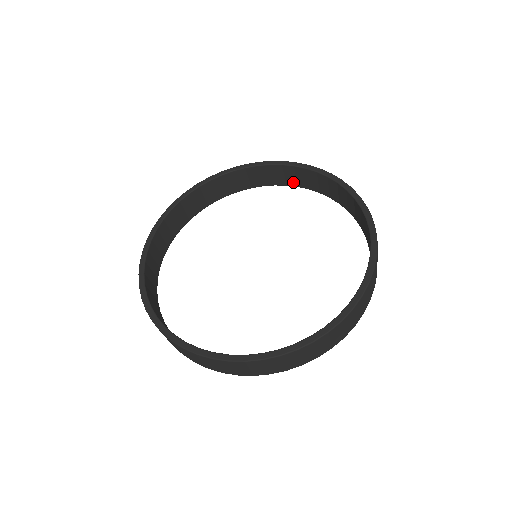
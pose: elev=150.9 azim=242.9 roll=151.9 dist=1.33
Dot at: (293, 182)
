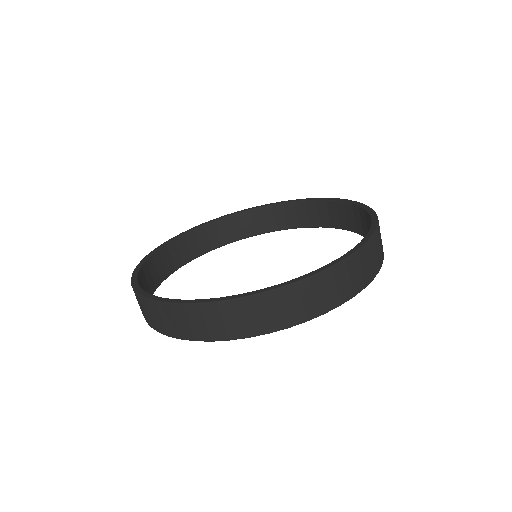
Dot at: (283, 224)
